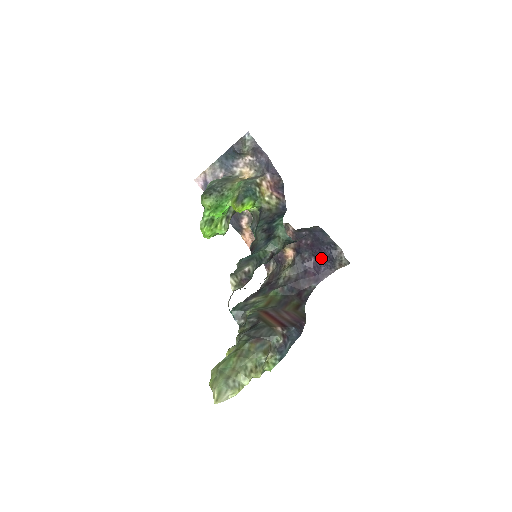
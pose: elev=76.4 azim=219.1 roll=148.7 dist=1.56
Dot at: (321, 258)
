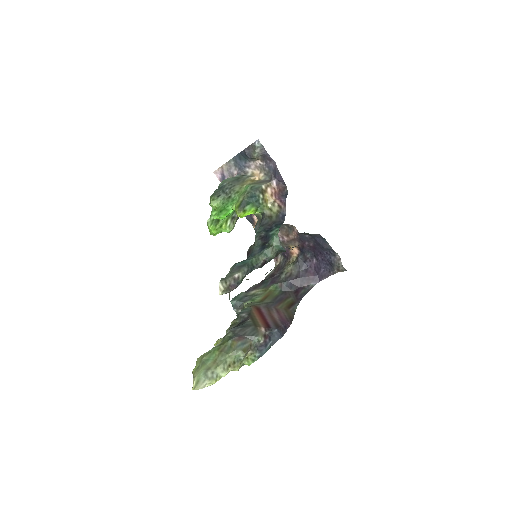
Dot at: (321, 261)
